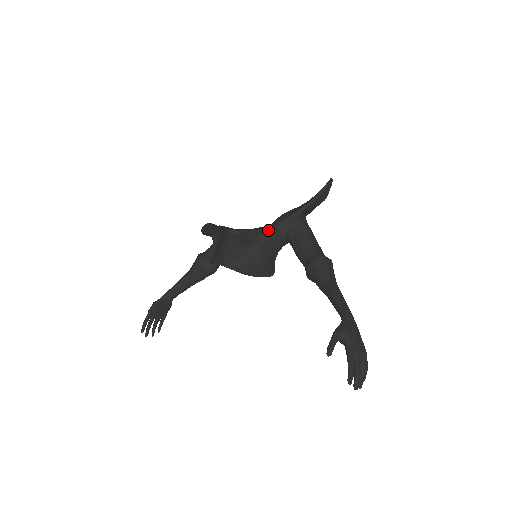
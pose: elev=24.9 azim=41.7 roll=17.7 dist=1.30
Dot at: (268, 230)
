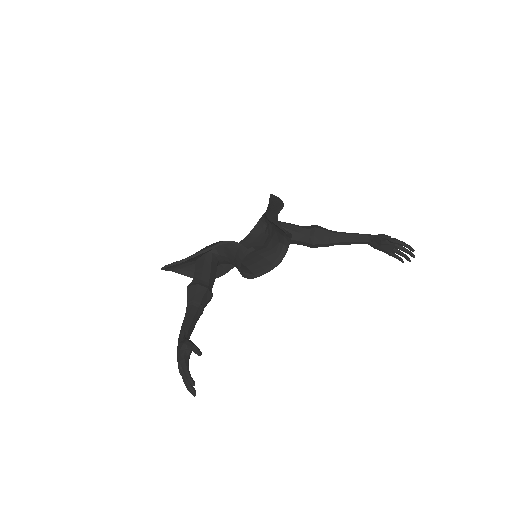
Dot at: (277, 215)
